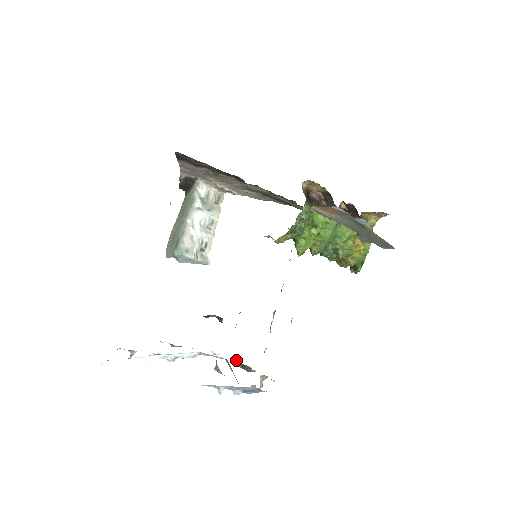
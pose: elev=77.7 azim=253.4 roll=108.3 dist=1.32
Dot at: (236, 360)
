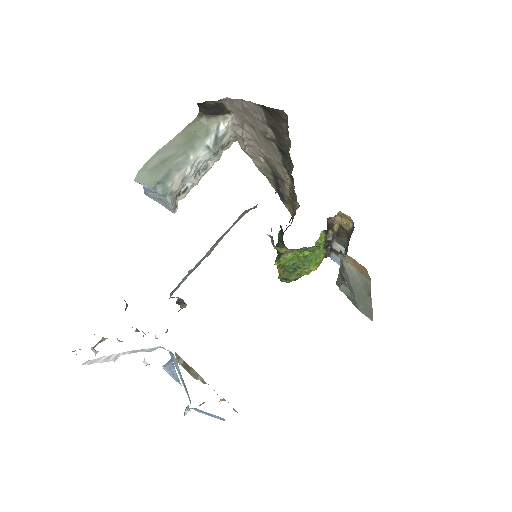
Dot at: (177, 354)
